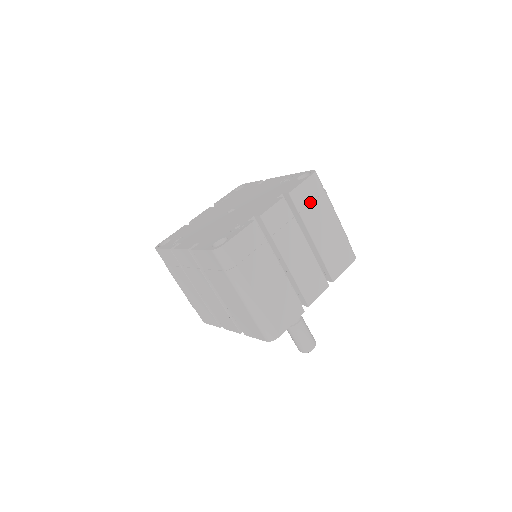
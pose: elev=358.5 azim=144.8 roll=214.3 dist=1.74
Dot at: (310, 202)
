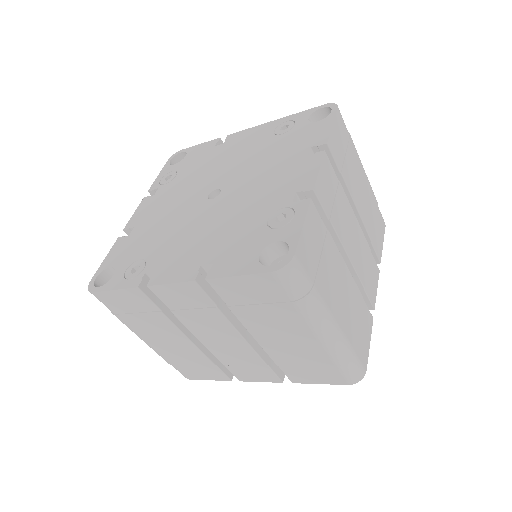
Dot at: (344, 153)
